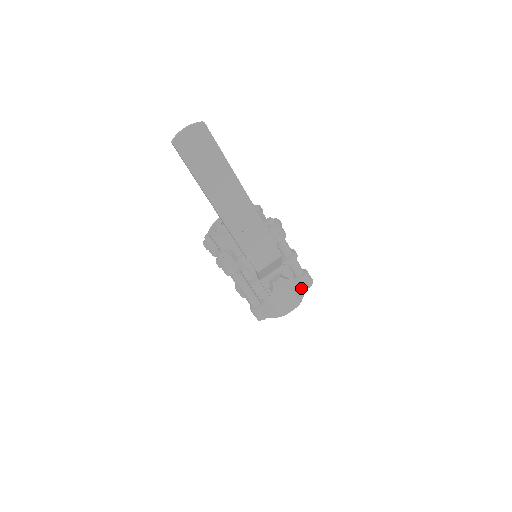
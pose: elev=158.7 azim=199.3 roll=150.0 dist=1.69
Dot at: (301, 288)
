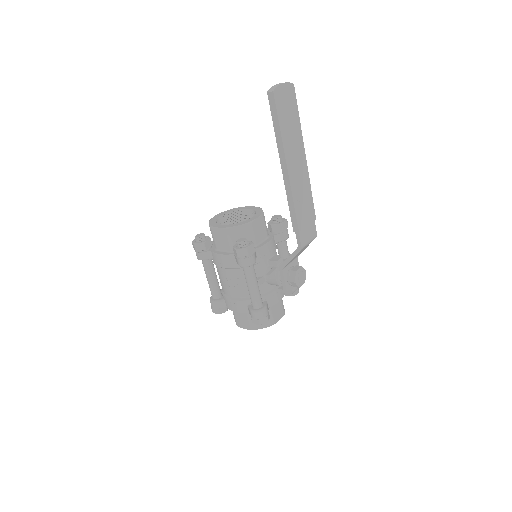
Dot at: occluded
